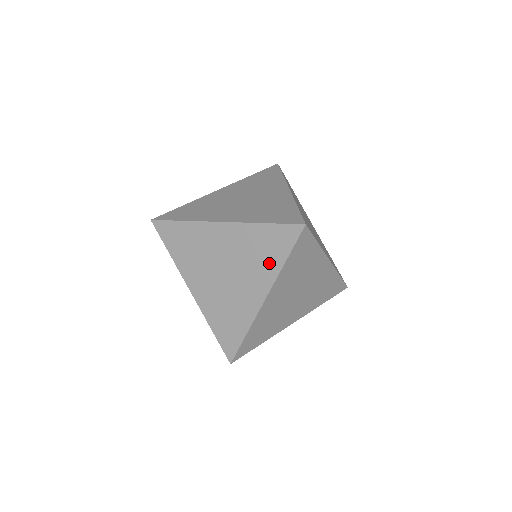
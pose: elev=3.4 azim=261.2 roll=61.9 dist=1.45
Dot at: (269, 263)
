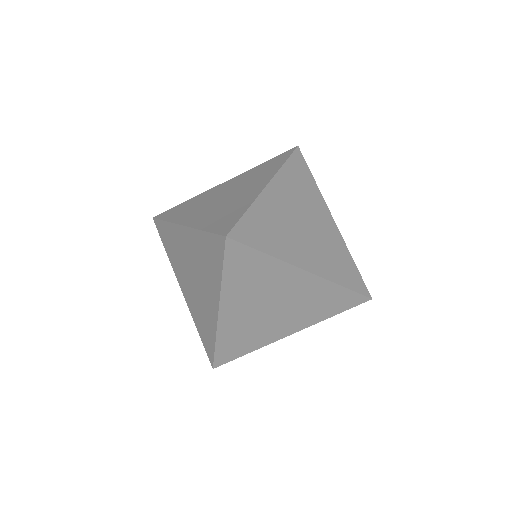
Dot at: occluded
